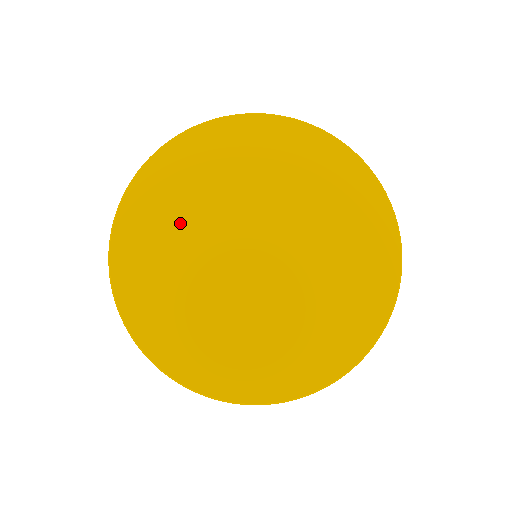
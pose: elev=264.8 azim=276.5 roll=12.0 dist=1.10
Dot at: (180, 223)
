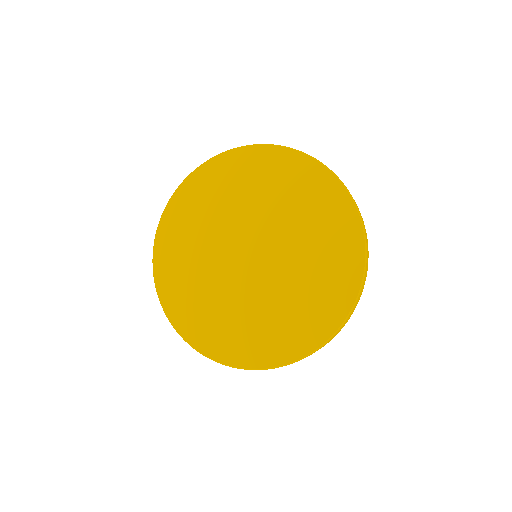
Dot at: (194, 249)
